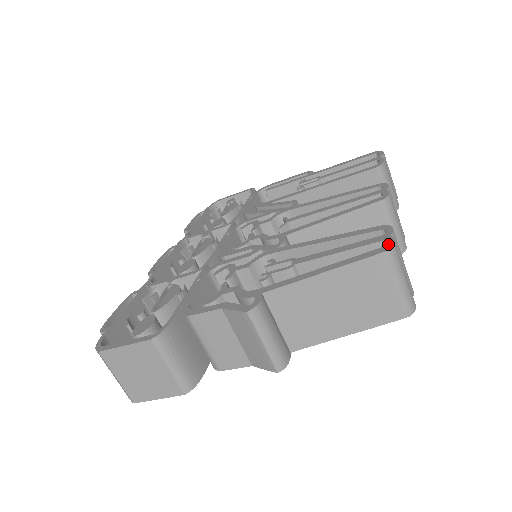
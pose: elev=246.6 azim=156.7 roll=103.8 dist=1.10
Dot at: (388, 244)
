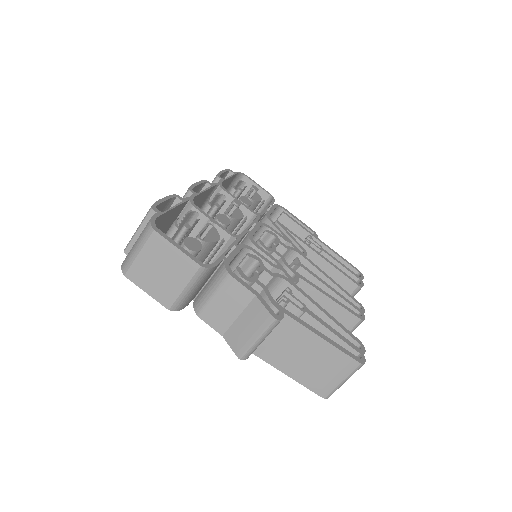
Dot at: (362, 359)
